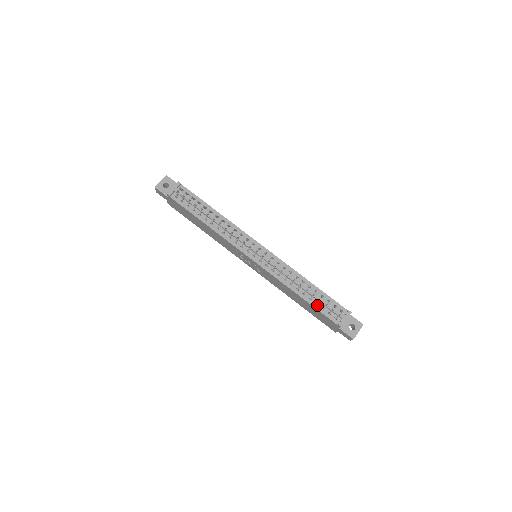
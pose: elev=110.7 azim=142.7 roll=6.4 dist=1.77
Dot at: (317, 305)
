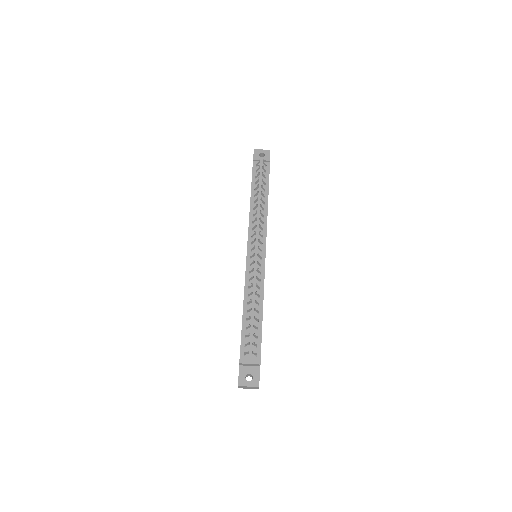
Dot at: (246, 329)
